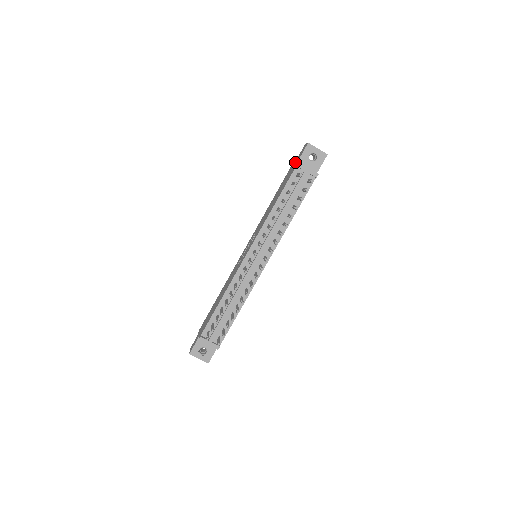
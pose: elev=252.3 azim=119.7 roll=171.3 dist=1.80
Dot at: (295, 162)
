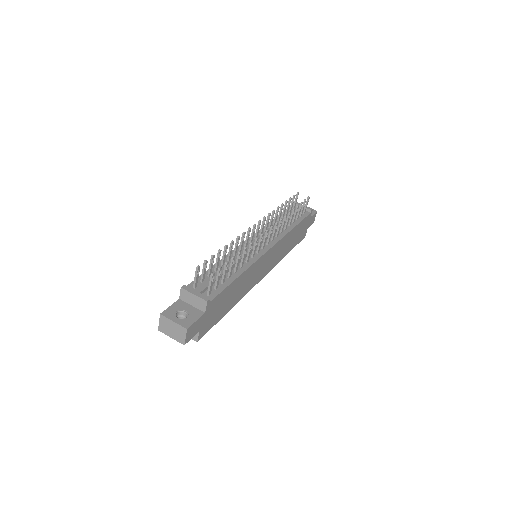
Dot at: occluded
